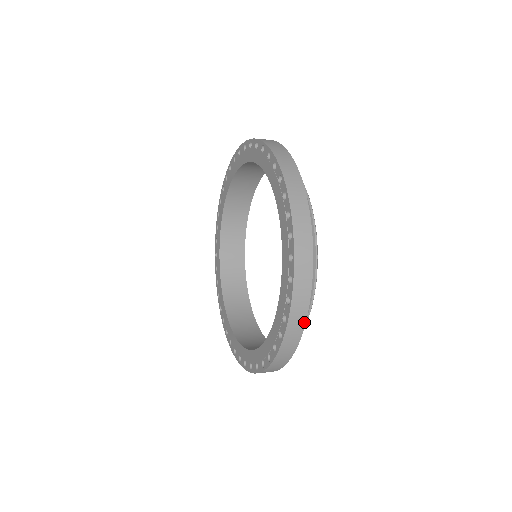
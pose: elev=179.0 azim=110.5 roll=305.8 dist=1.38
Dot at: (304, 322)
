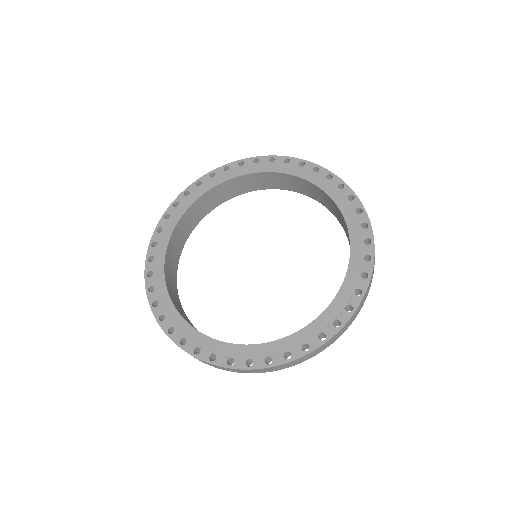
Dot at: occluded
